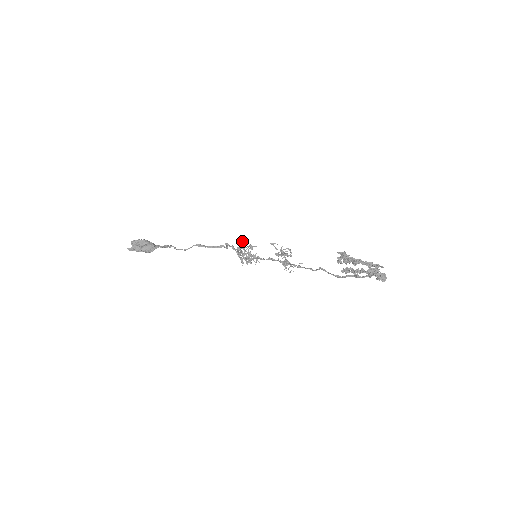
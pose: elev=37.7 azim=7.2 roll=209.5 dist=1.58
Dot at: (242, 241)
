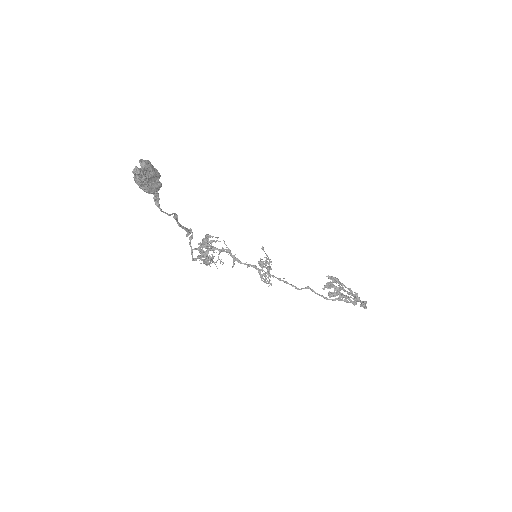
Dot at: (208, 234)
